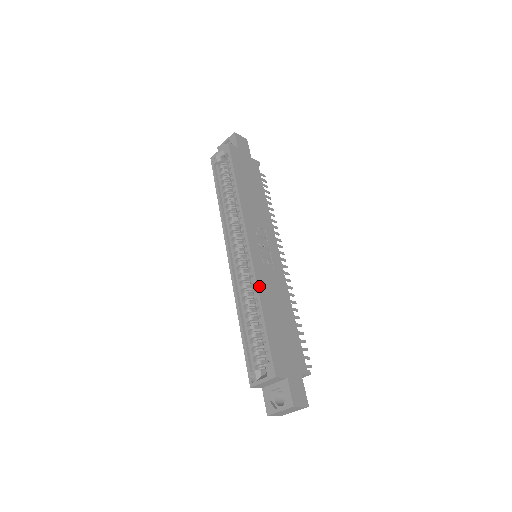
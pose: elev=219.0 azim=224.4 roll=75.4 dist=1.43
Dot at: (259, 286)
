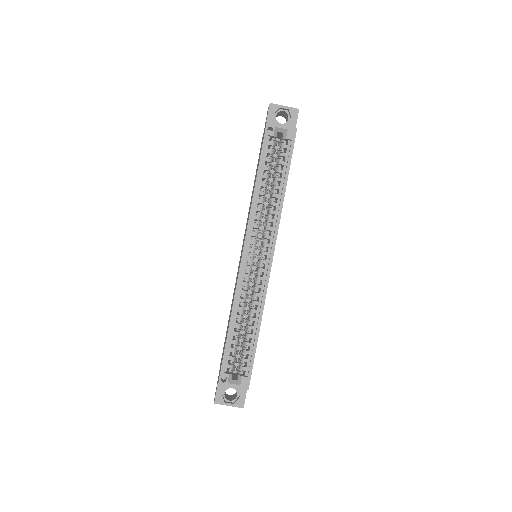
Dot at: occluded
